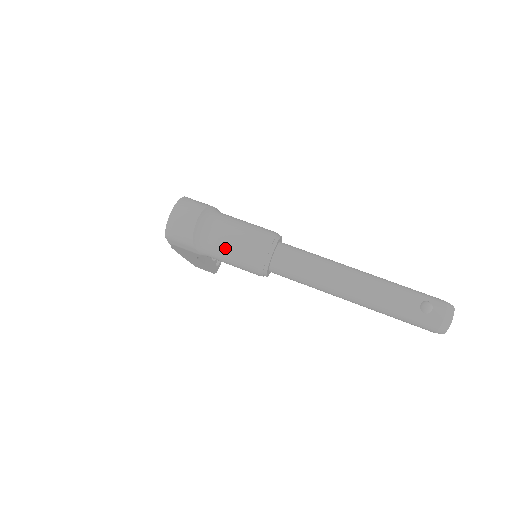
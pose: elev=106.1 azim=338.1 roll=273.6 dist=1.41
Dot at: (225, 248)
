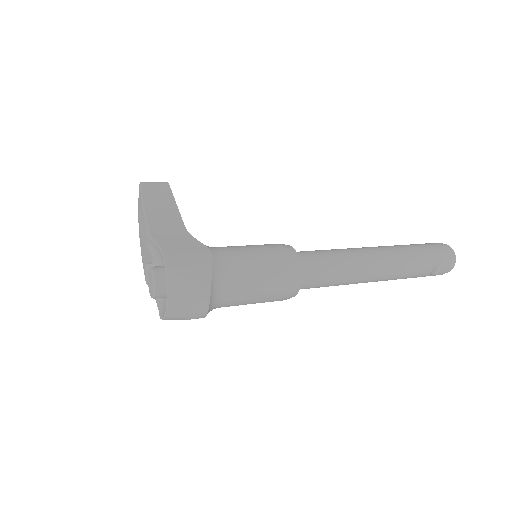
Dot at: occluded
